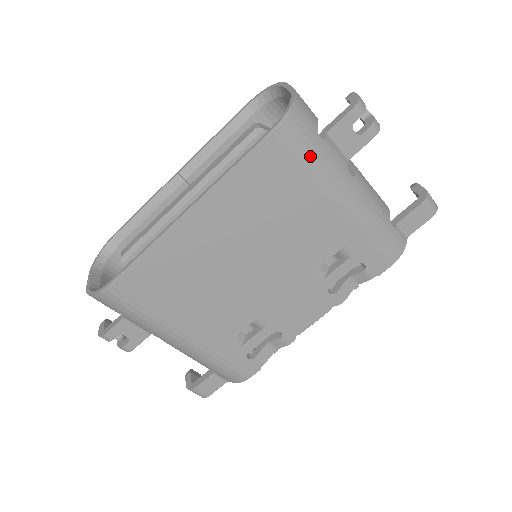
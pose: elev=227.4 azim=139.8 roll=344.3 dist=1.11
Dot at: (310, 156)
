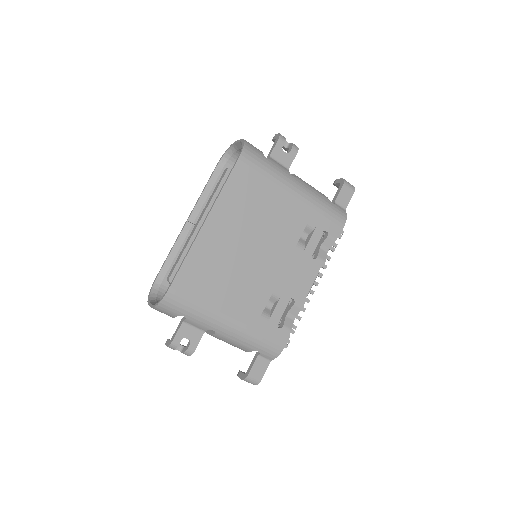
Dot at: (265, 168)
